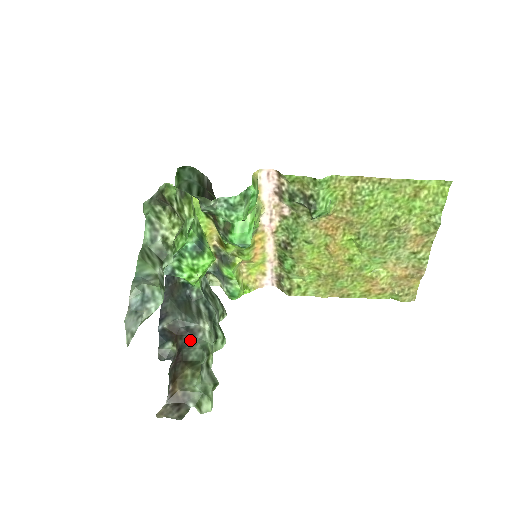
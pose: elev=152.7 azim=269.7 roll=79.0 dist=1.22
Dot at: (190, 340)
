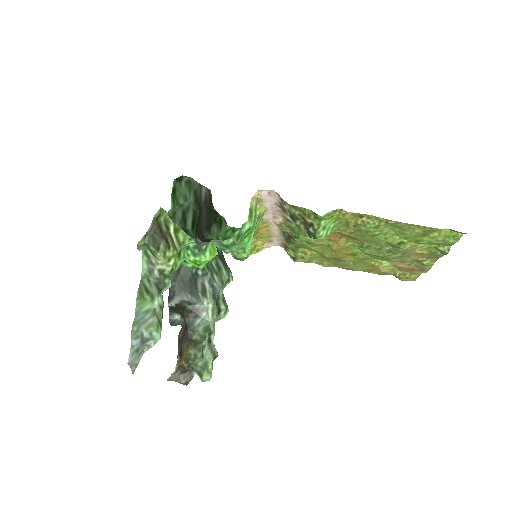
Dot at: (195, 320)
